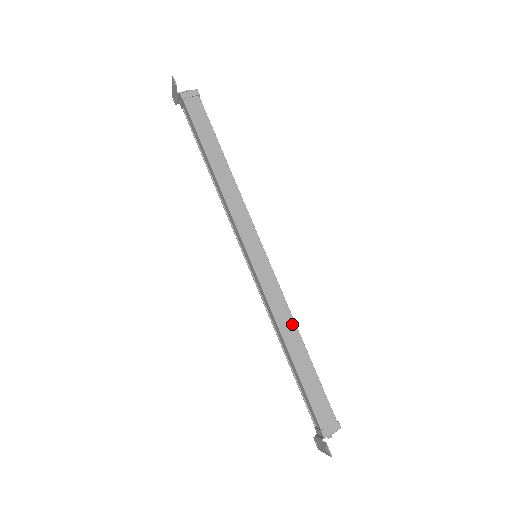
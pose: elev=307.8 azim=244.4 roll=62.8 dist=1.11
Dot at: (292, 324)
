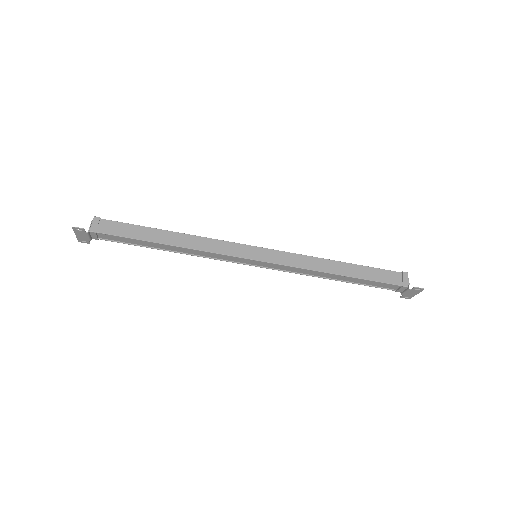
Dot at: (321, 261)
